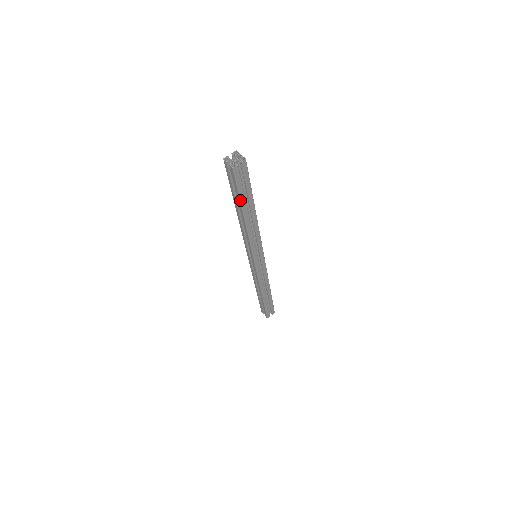
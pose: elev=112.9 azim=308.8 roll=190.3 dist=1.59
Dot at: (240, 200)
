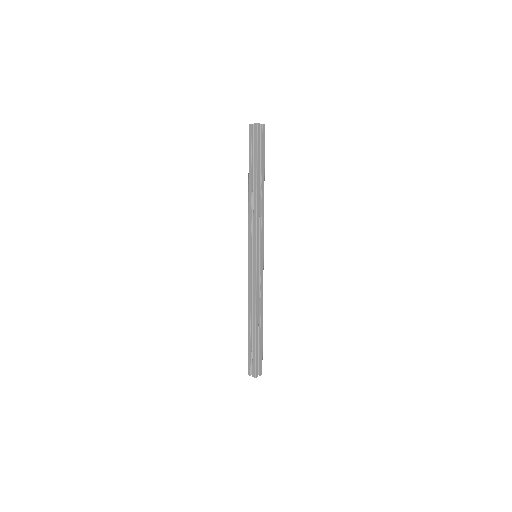
Dot at: (257, 161)
